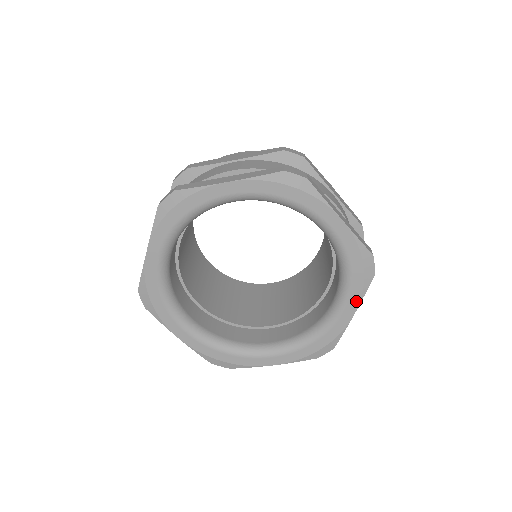
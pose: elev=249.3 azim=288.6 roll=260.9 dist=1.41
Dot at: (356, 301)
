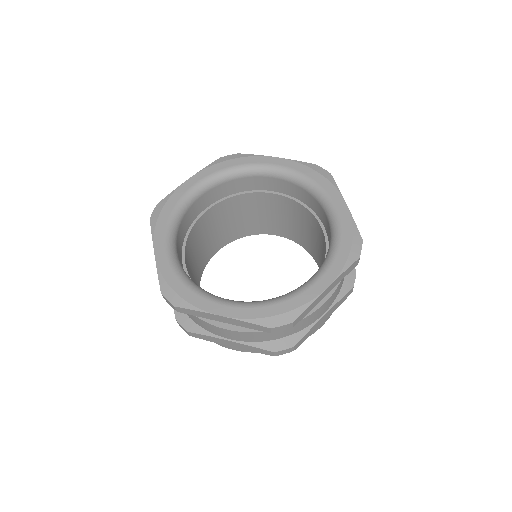
Dot at: (337, 194)
